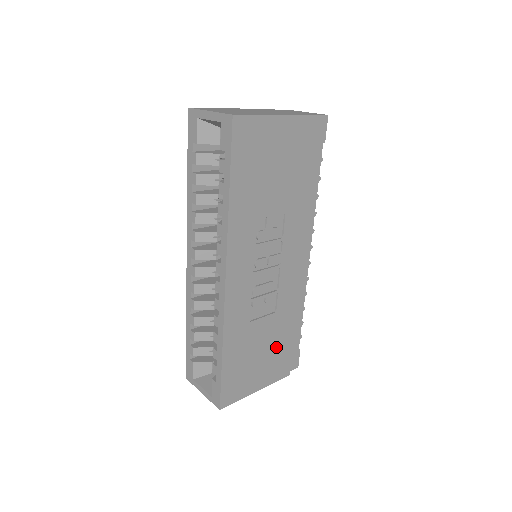
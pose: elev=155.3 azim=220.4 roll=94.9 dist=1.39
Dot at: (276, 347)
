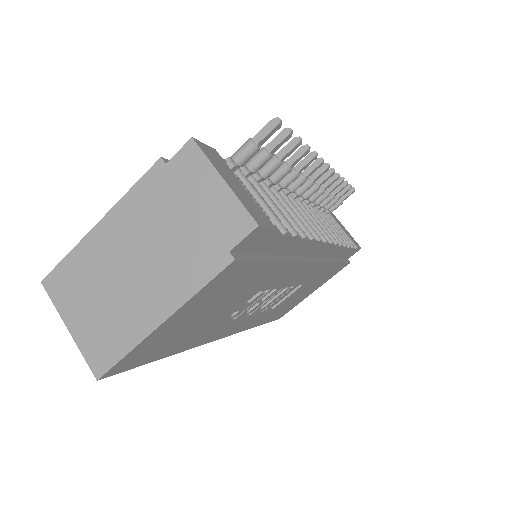
Dot at: (319, 279)
